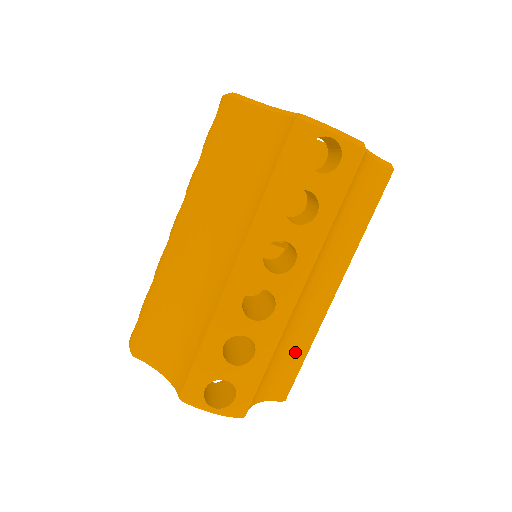
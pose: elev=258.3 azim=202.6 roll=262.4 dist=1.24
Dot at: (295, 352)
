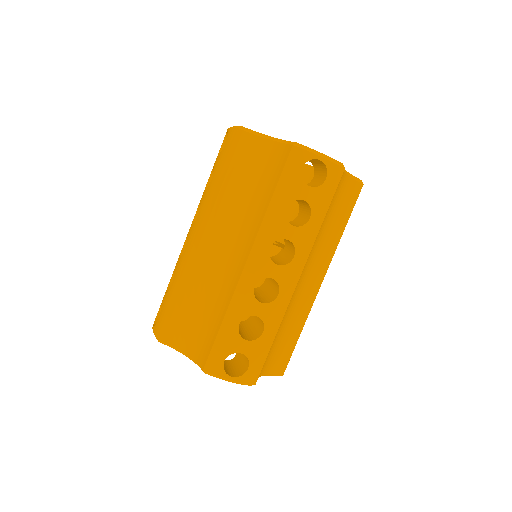
Dot at: (291, 333)
